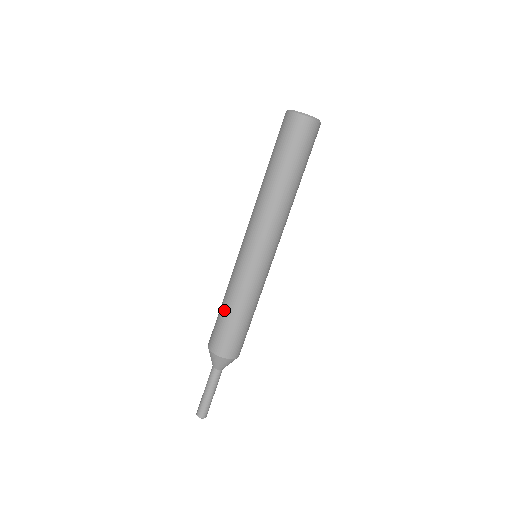
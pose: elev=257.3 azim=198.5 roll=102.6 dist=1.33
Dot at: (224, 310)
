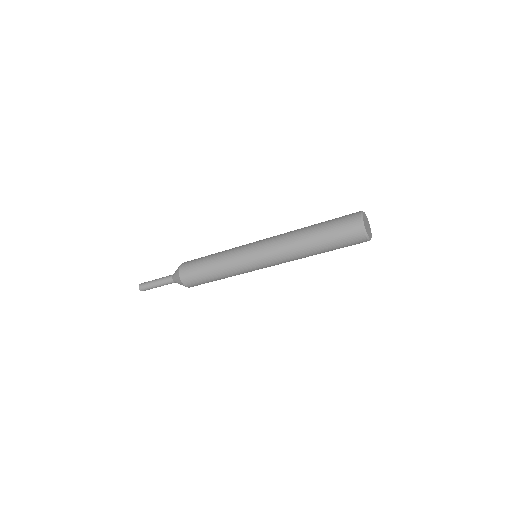
Dot at: (209, 269)
